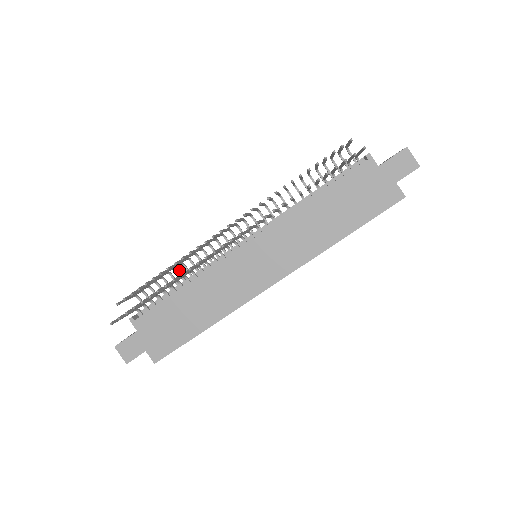
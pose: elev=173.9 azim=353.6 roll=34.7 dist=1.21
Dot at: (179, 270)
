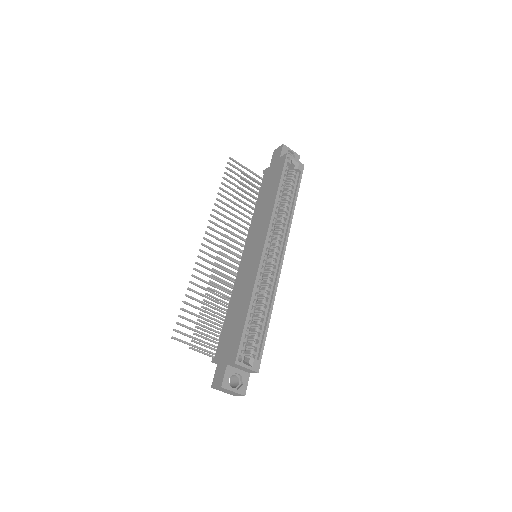
Dot at: occluded
